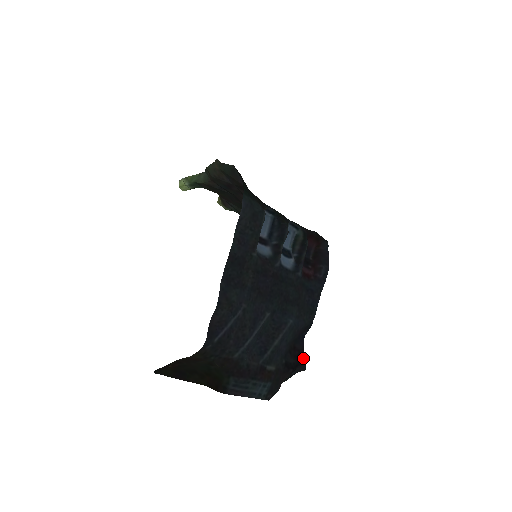
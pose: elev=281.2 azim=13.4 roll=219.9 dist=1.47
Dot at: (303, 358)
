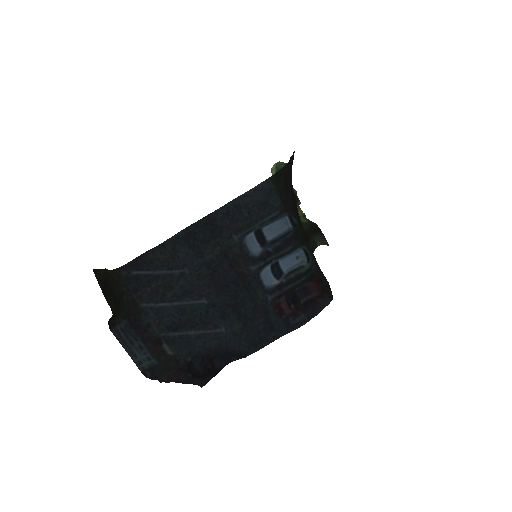
Dot at: (211, 376)
